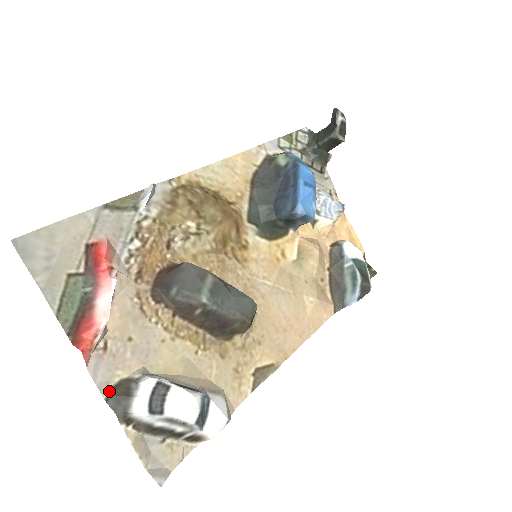
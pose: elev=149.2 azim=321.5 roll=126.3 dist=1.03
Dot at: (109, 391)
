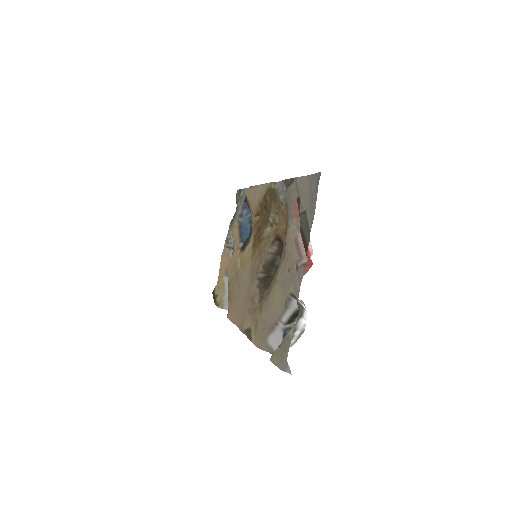
Dot at: (296, 297)
